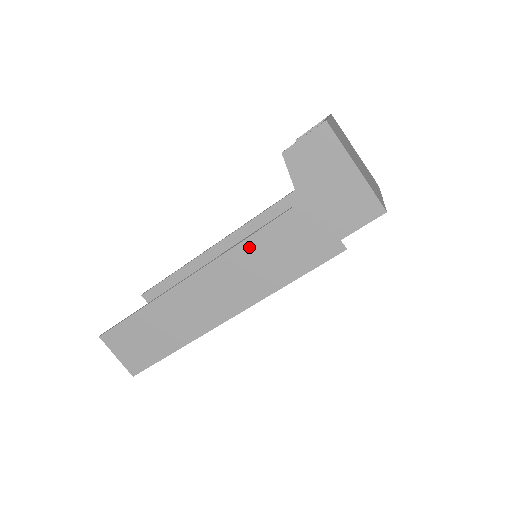
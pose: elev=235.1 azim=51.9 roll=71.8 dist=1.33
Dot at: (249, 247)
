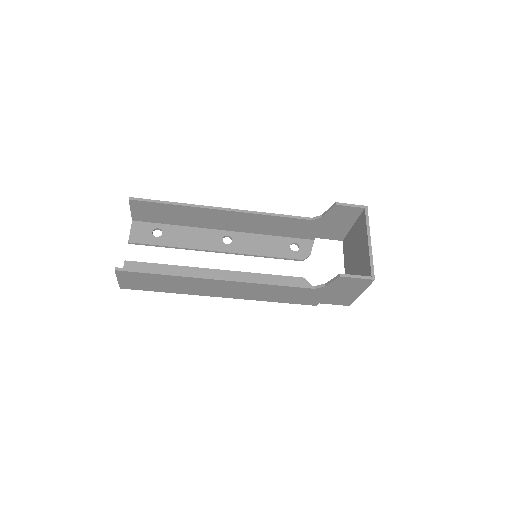
Dot at: (273, 288)
